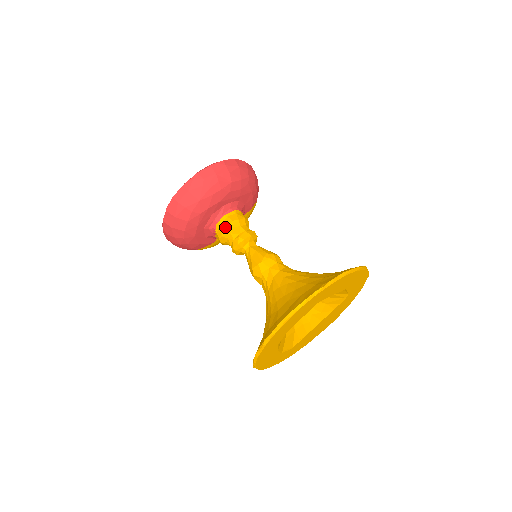
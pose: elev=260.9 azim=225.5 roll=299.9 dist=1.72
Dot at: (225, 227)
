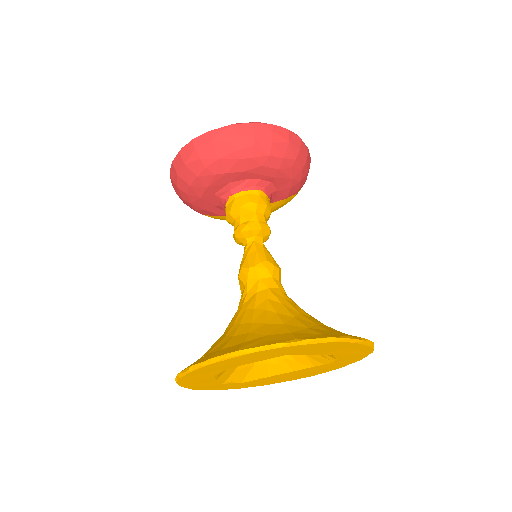
Dot at: (237, 204)
